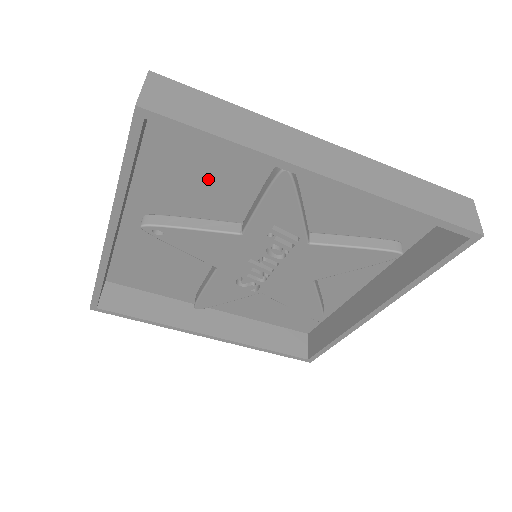
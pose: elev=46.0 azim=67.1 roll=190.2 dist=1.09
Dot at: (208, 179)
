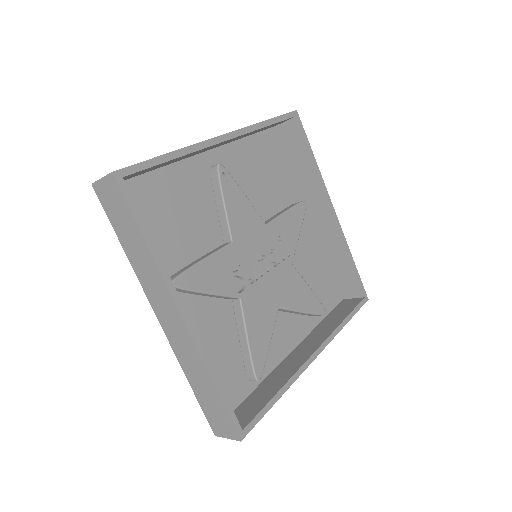
Dot at: (262, 182)
